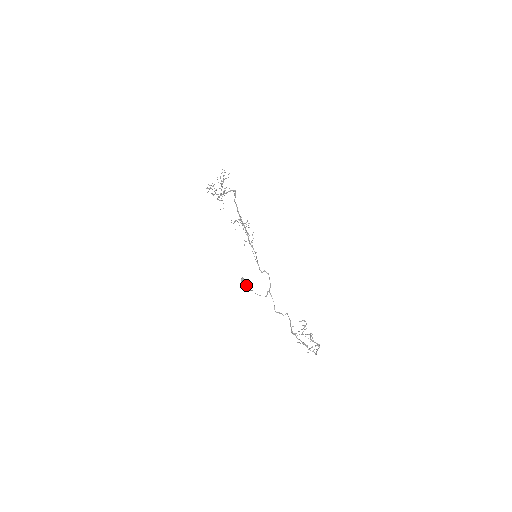
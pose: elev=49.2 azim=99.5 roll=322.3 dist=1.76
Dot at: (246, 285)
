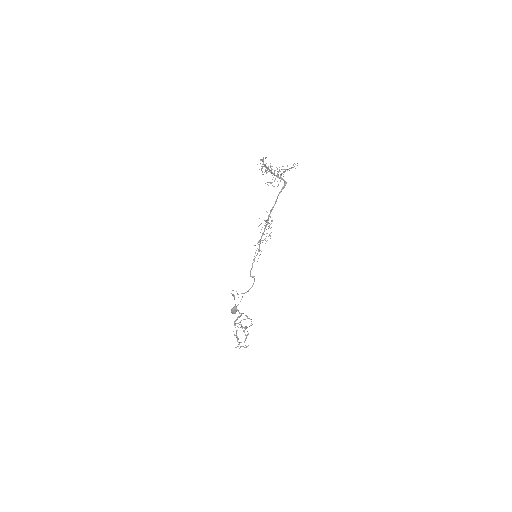
Dot at: (235, 313)
